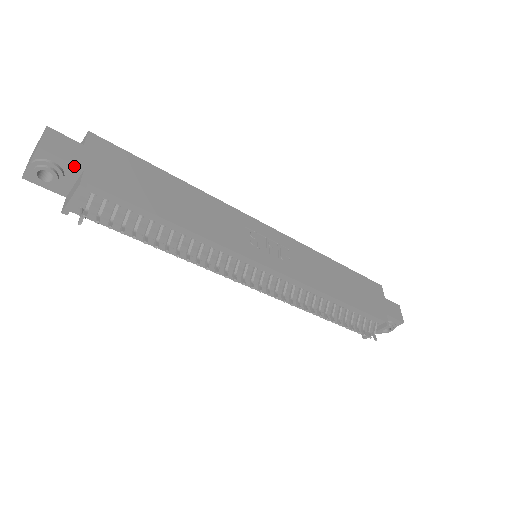
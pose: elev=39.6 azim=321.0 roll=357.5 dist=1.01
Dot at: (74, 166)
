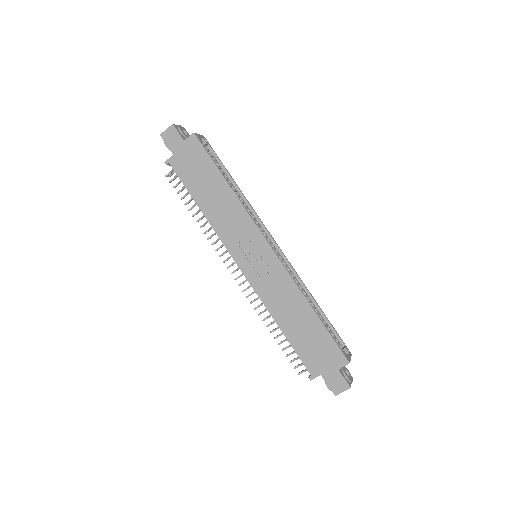
Dot at: (171, 151)
